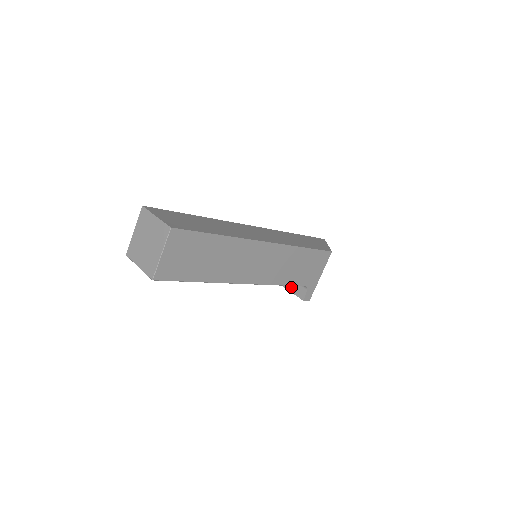
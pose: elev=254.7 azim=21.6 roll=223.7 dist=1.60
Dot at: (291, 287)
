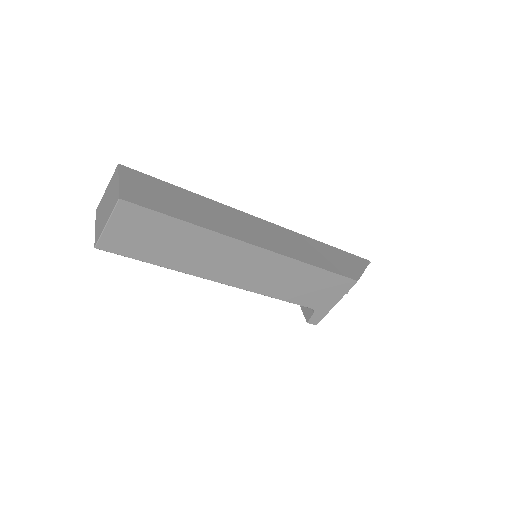
Dot at: occluded
